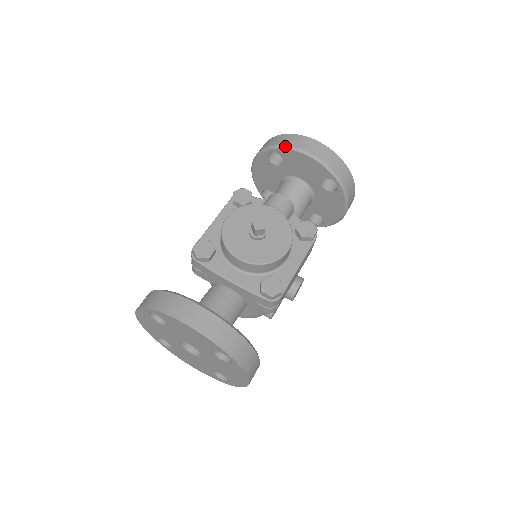
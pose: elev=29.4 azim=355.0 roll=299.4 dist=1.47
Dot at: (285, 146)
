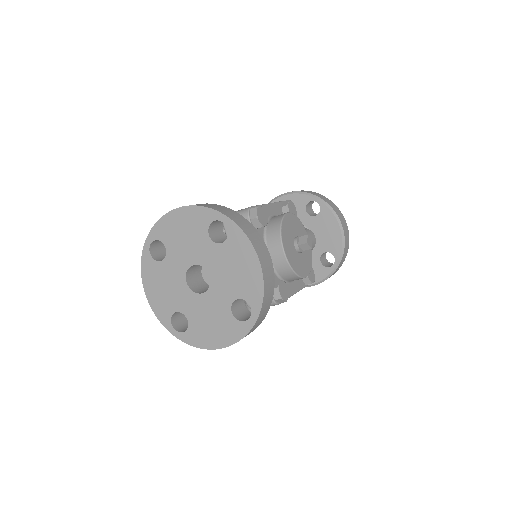
Dot at: (332, 209)
